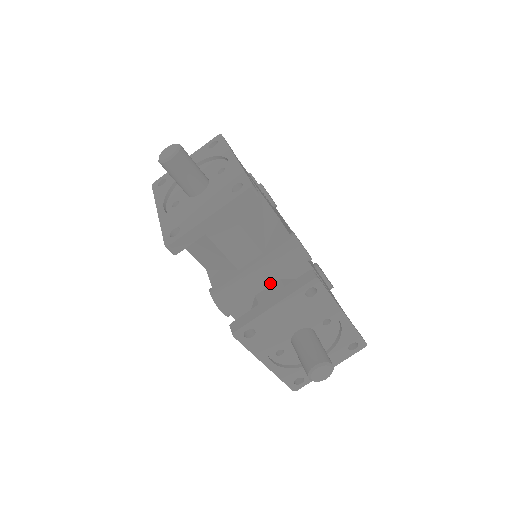
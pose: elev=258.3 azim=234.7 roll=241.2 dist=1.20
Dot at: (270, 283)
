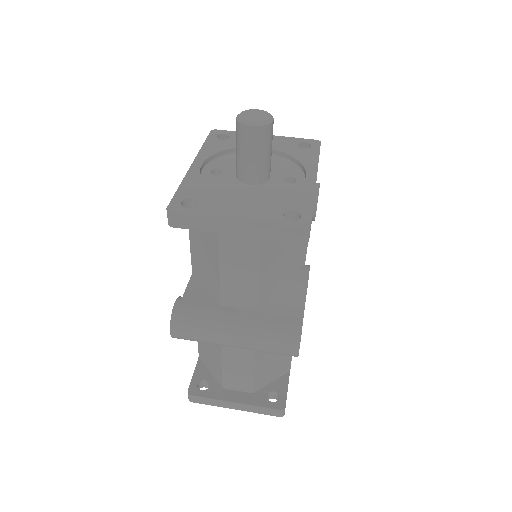
Dot at: occluded
